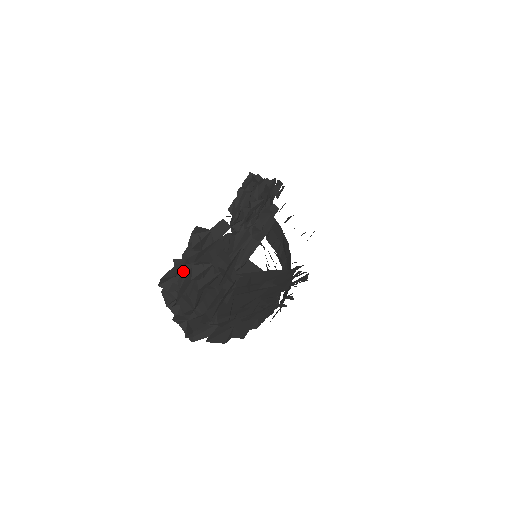
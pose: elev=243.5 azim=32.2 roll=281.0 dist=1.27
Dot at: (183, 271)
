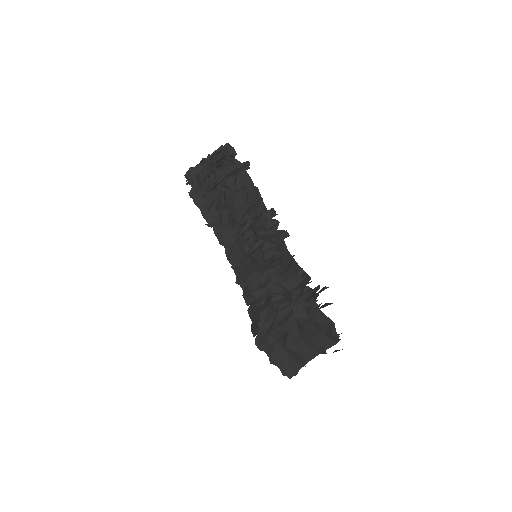
Dot at: (298, 335)
